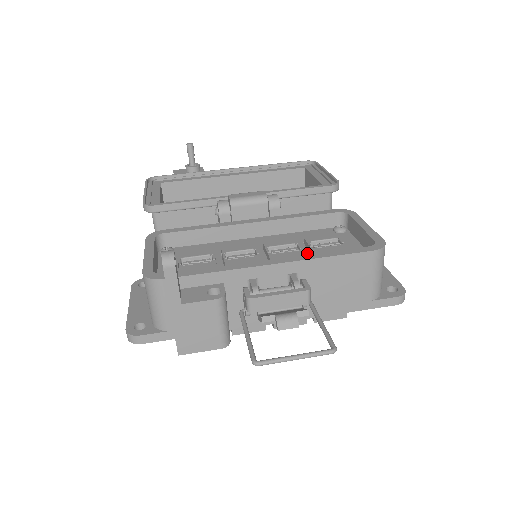
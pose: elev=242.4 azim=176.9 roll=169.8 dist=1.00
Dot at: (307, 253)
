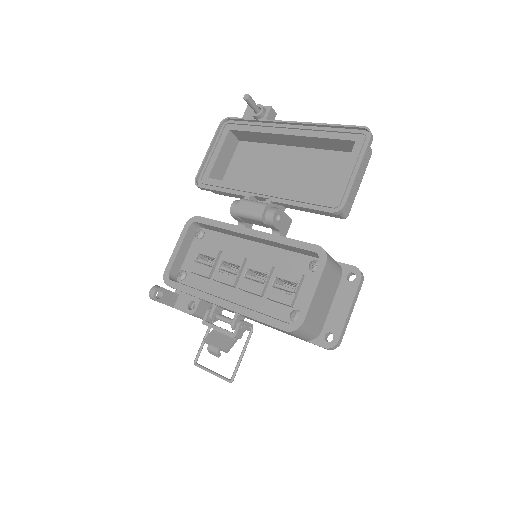
Dot at: (269, 287)
